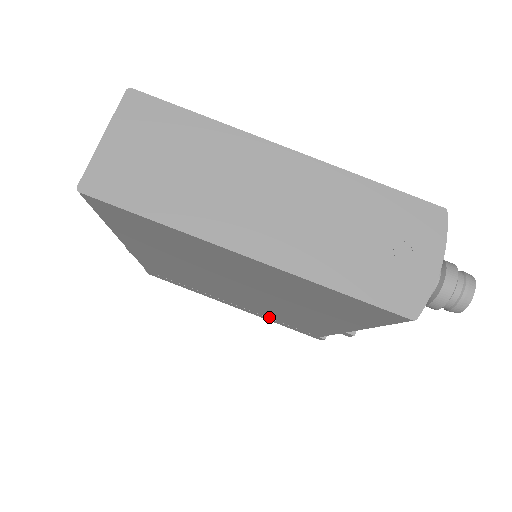
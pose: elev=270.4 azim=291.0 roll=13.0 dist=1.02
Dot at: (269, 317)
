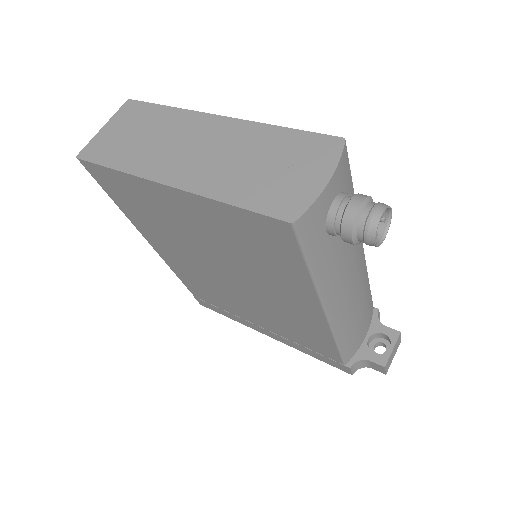
Dot at: (292, 340)
